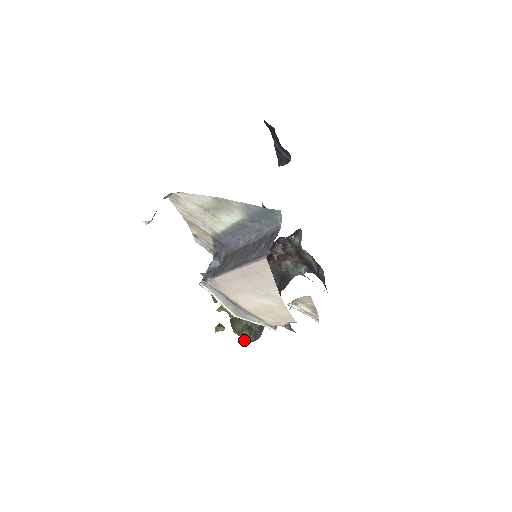
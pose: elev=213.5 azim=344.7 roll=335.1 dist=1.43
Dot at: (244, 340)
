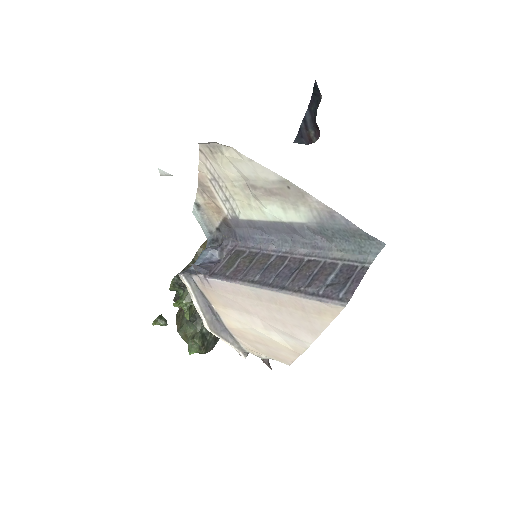
Dot at: (190, 349)
